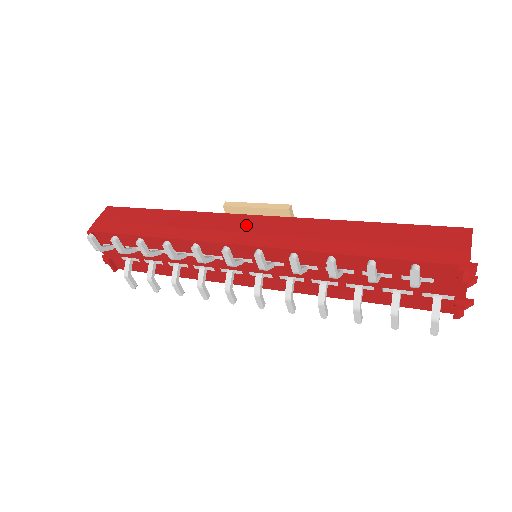
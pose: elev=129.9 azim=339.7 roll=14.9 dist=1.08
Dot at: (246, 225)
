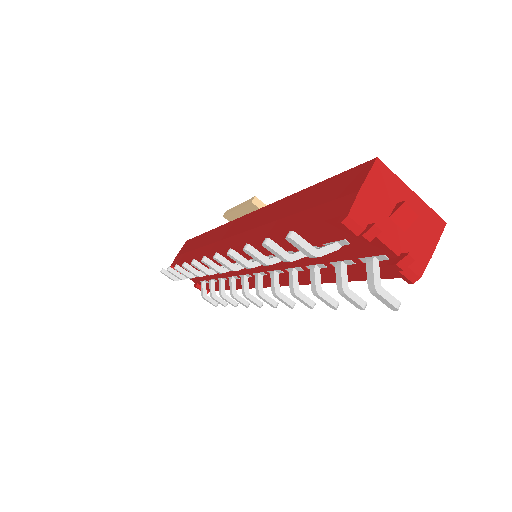
Dot at: (233, 229)
